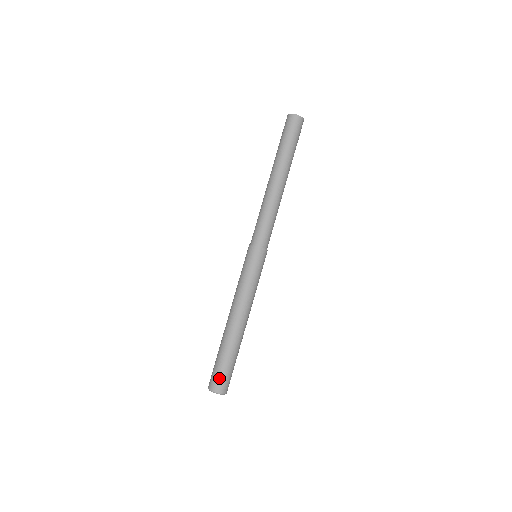
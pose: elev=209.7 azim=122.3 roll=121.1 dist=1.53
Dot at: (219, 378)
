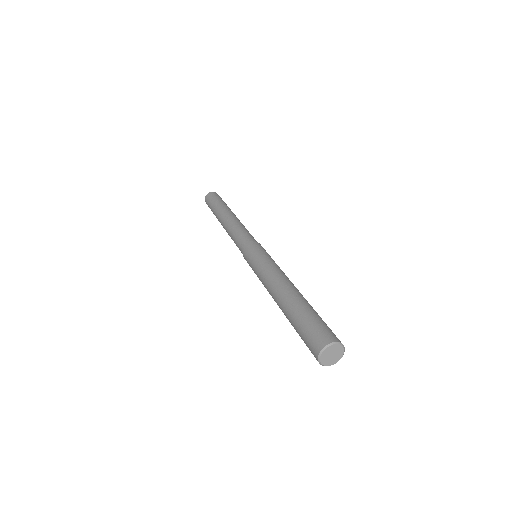
Dot at: (327, 328)
